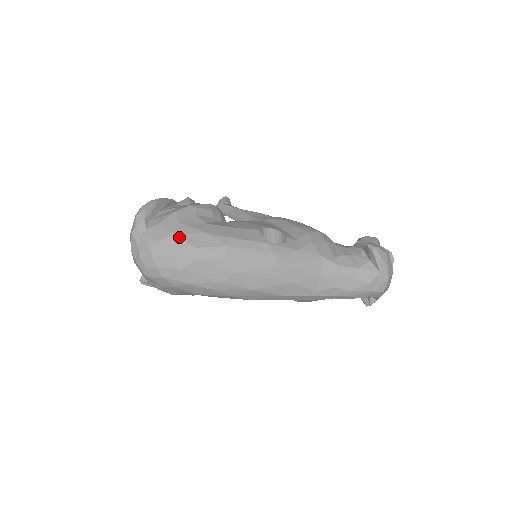
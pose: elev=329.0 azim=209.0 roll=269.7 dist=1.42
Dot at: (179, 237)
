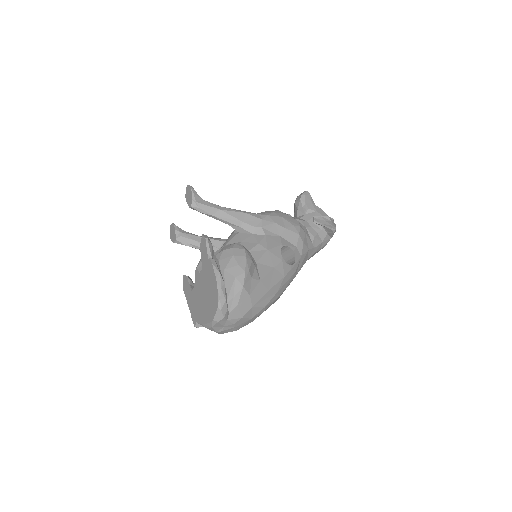
Dot at: (255, 307)
